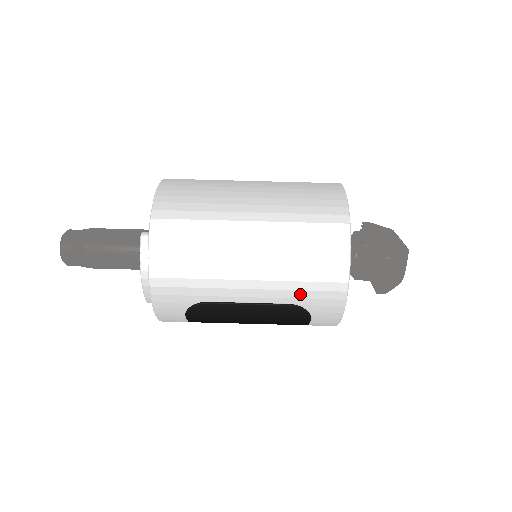
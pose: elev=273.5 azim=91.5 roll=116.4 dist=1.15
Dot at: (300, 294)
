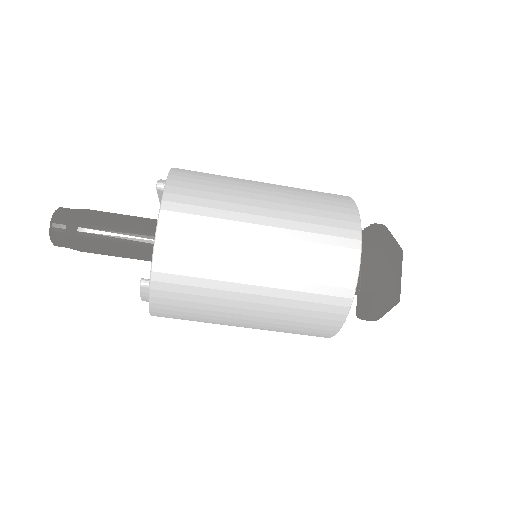
Dot at: occluded
